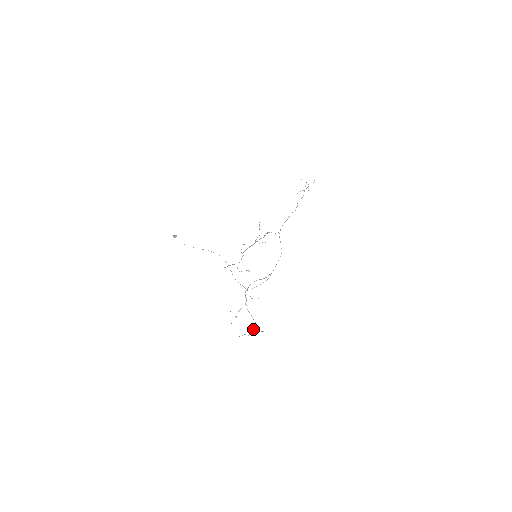
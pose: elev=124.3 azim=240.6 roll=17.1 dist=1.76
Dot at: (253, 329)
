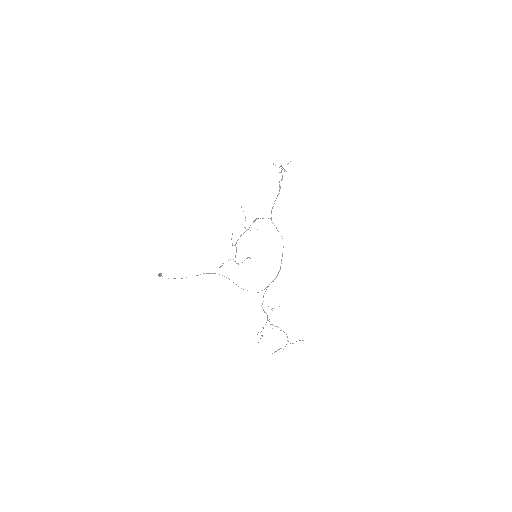
Dot at: occluded
